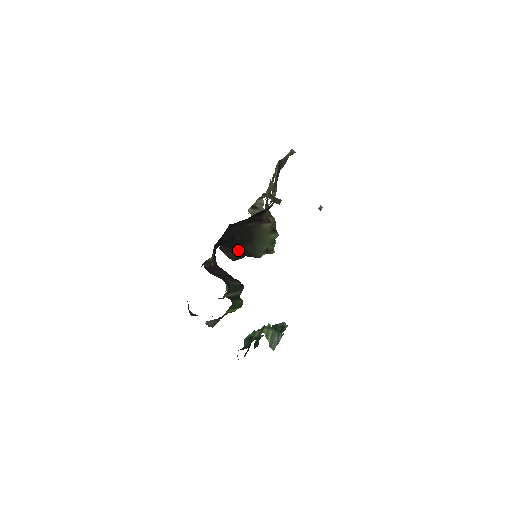
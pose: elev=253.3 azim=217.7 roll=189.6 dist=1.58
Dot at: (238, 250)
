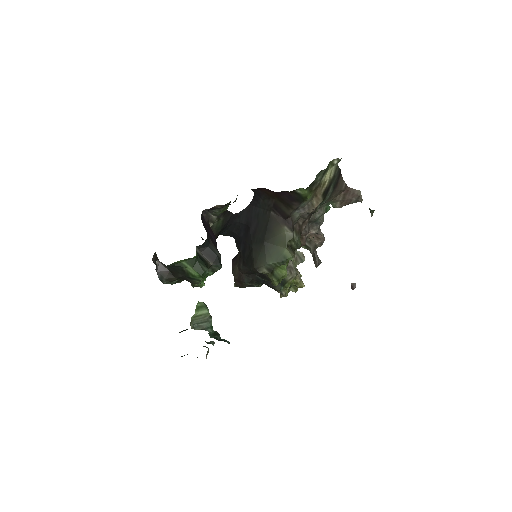
Dot at: (245, 254)
